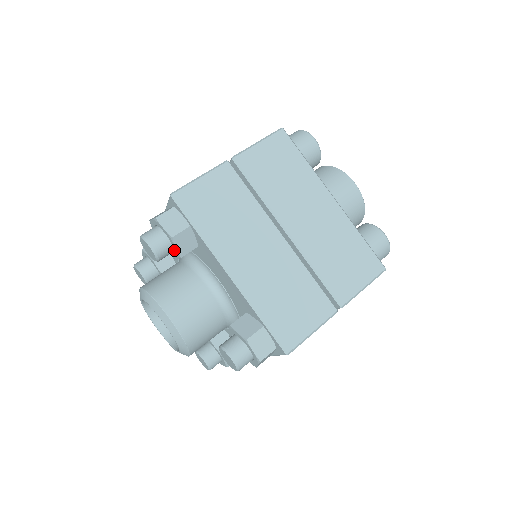
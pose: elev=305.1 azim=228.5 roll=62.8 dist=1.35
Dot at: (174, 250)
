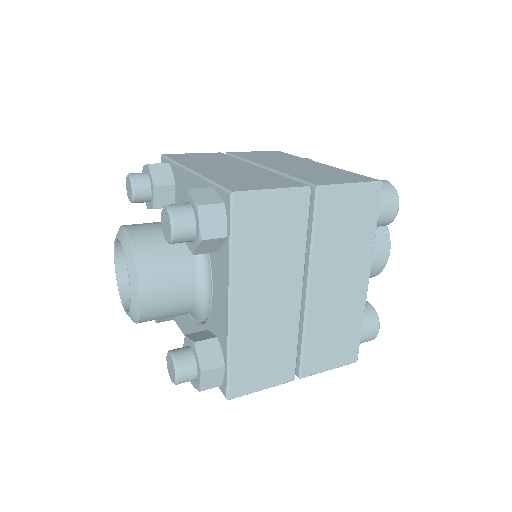
Dot at: (151, 184)
